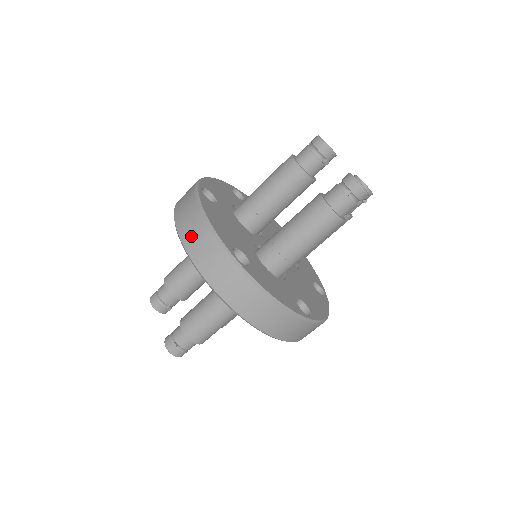
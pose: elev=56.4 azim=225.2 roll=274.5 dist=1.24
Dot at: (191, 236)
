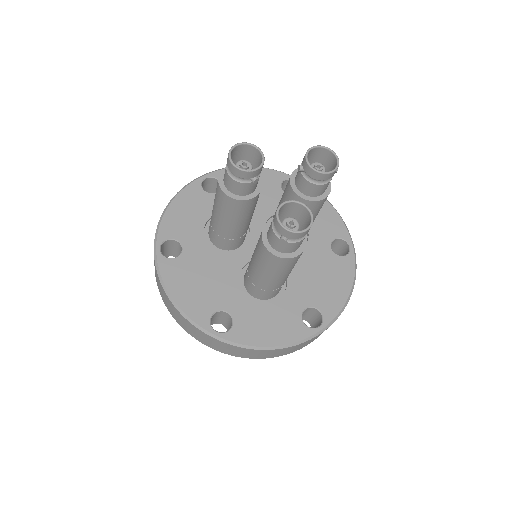
Dot at: (173, 313)
